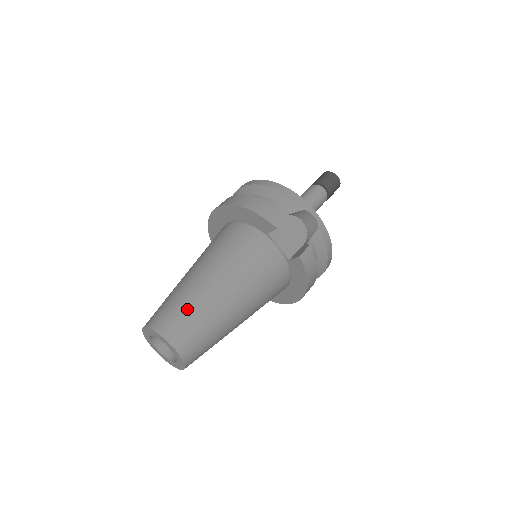
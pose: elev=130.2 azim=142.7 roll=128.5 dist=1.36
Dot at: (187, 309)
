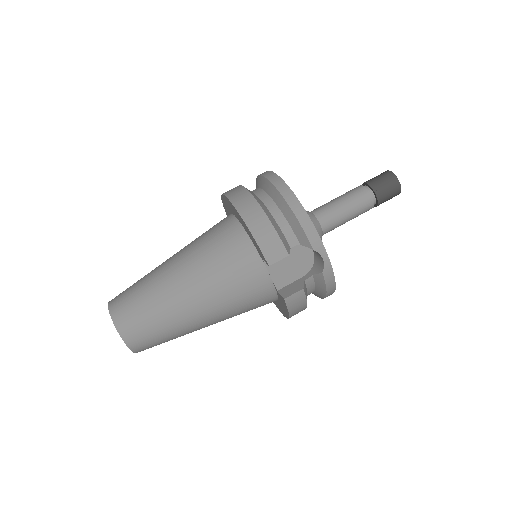
Dot at: (148, 310)
